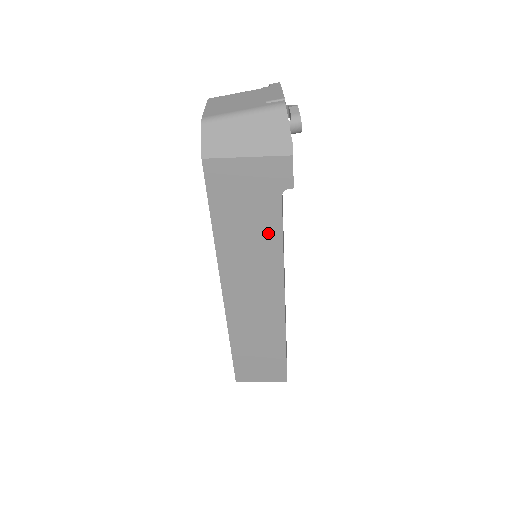
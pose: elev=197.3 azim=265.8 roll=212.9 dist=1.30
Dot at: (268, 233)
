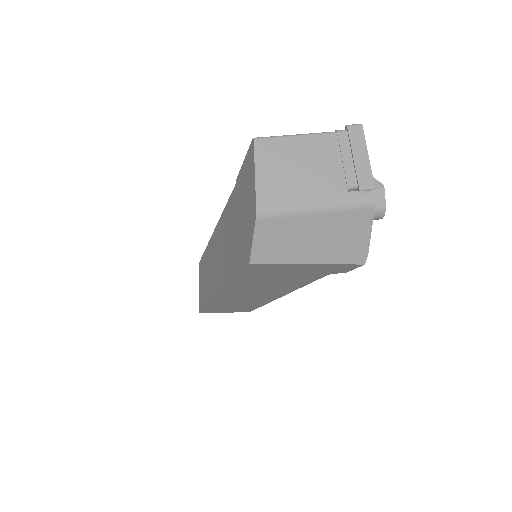
Dot at: (293, 284)
